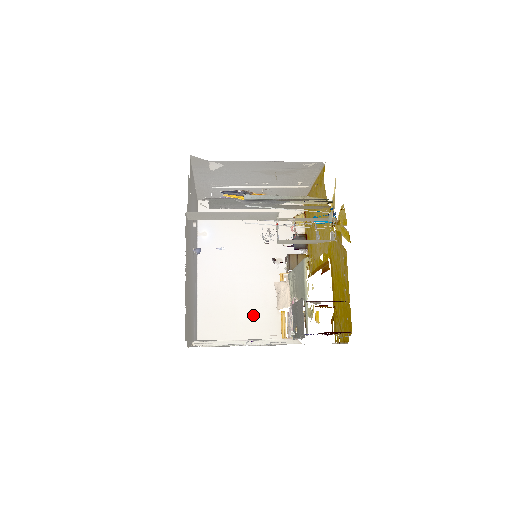
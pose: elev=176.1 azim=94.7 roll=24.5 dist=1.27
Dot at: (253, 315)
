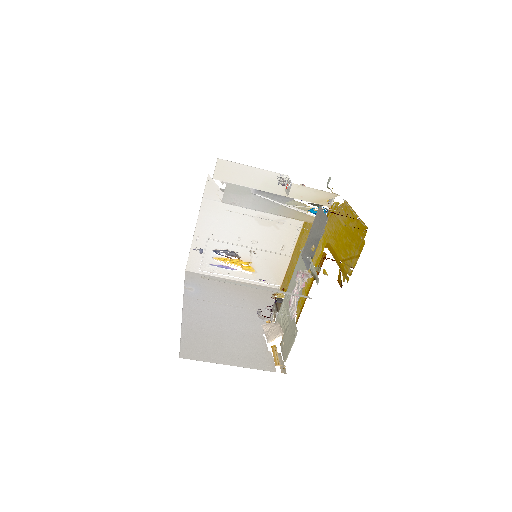
Dot at: (241, 348)
